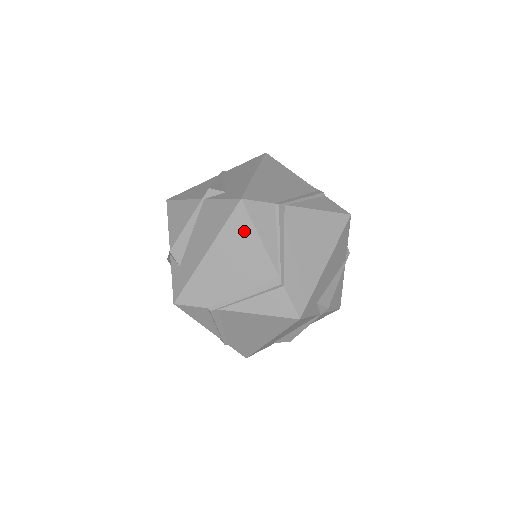
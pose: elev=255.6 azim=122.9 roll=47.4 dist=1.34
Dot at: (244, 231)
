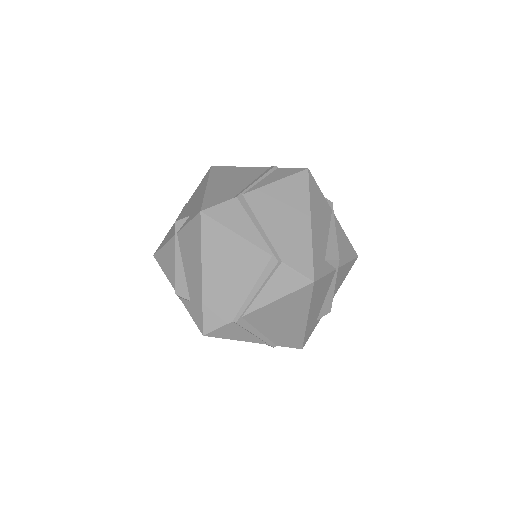
Dot at: occluded
